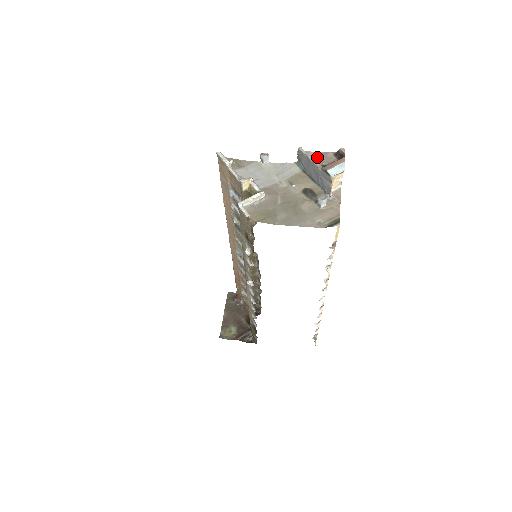
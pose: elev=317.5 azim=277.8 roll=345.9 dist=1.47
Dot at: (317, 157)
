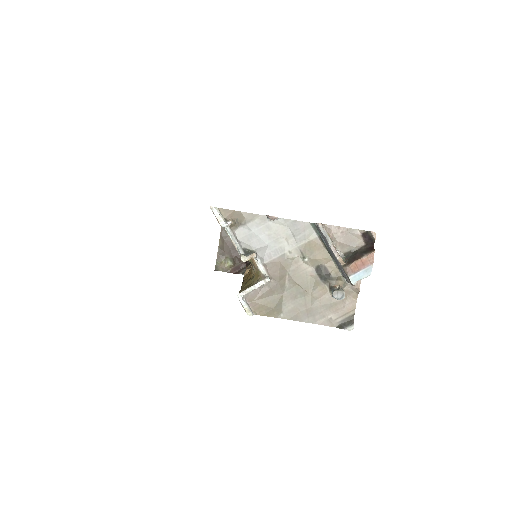
Dot at: (339, 236)
